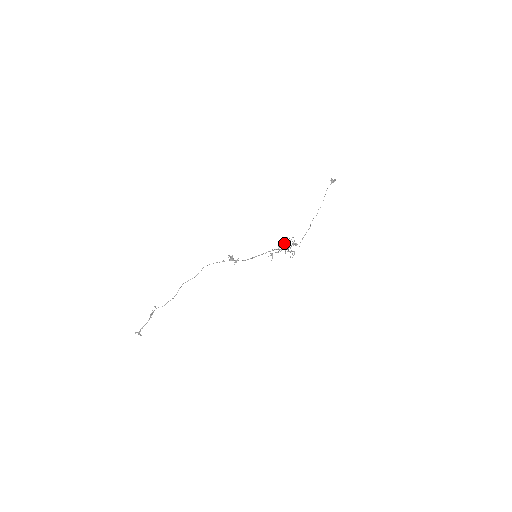
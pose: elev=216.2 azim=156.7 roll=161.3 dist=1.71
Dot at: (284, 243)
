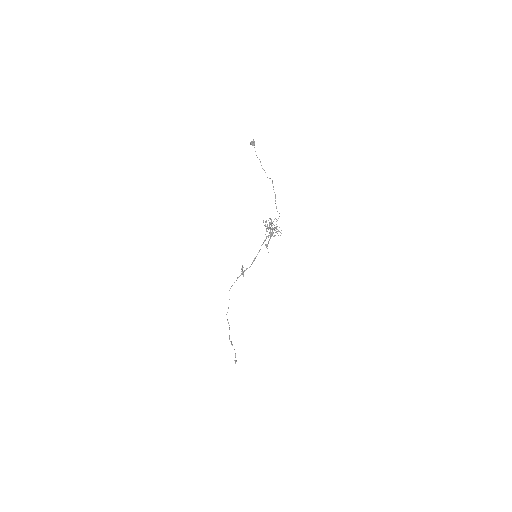
Dot at: (271, 226)
